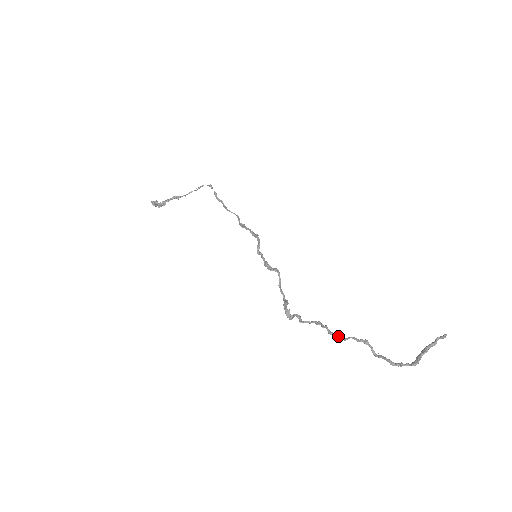
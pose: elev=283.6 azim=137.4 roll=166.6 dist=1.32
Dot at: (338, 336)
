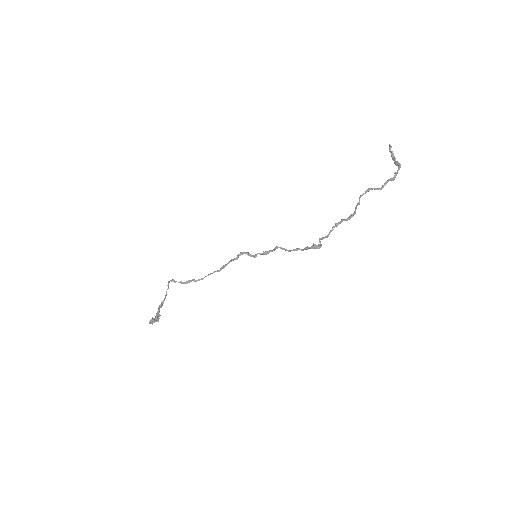
Dot at: (354, 211)
